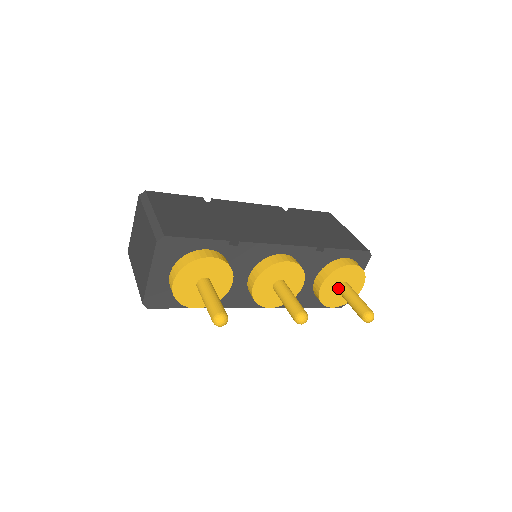
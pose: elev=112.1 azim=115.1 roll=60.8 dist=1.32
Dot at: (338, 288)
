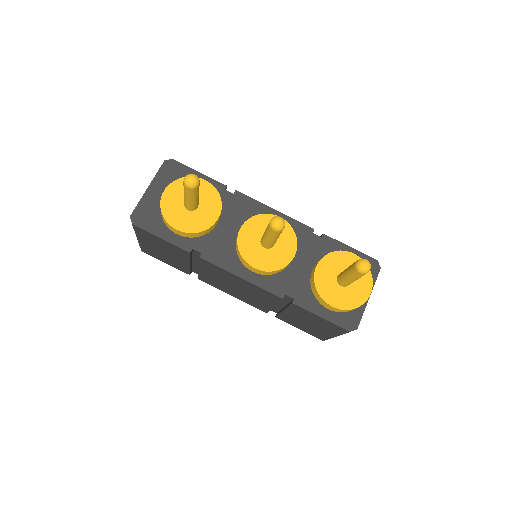
Dot at: (337, 276)
